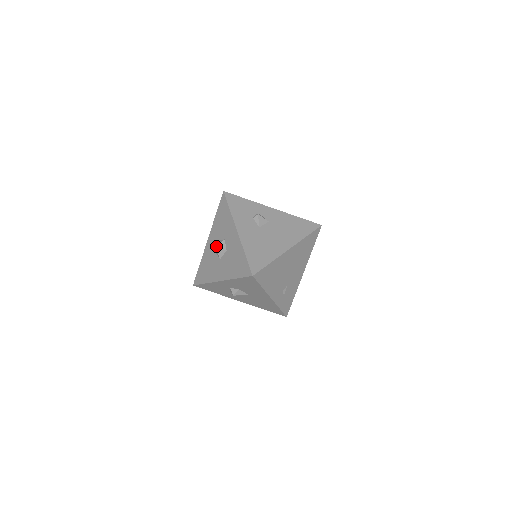
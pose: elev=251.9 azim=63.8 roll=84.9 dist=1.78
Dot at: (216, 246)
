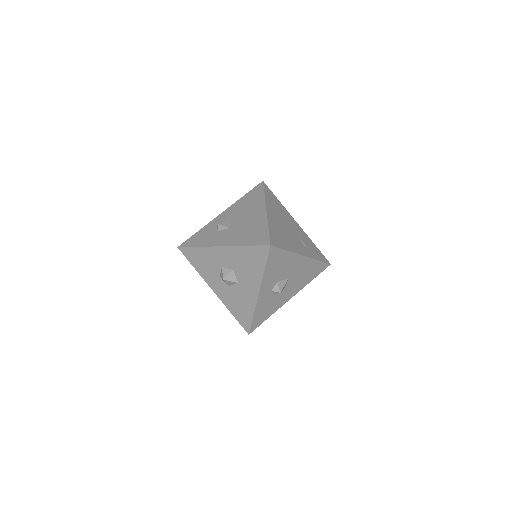
Dot at: (223, 279)
